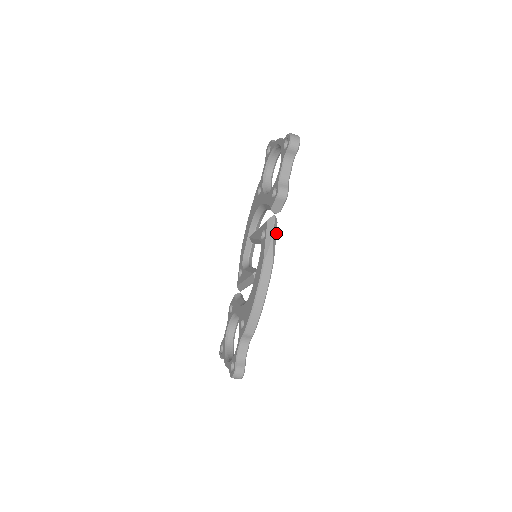
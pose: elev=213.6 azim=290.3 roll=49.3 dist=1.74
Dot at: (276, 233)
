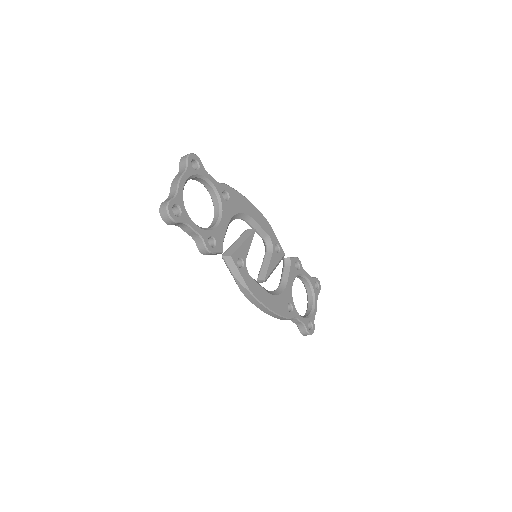
Dot at: (236, 267)
